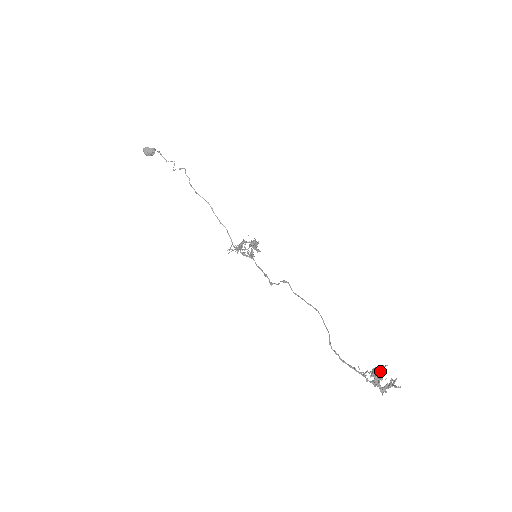
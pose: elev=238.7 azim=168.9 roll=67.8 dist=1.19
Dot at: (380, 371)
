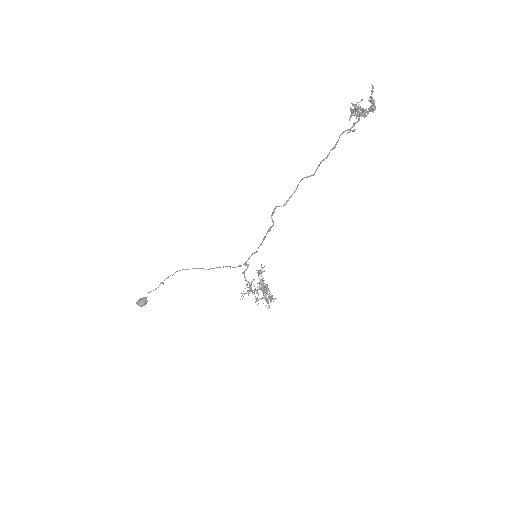
Dot at: (356, 107)
